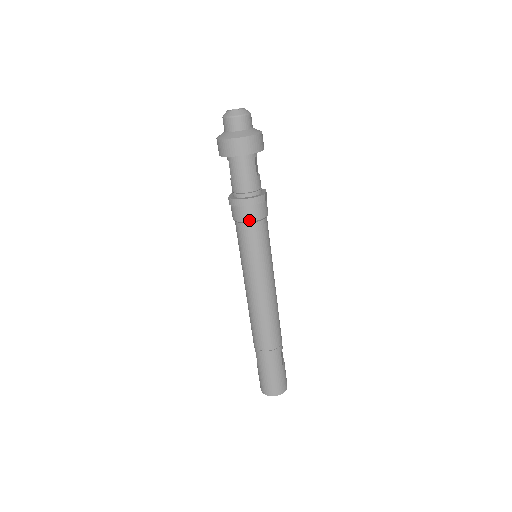
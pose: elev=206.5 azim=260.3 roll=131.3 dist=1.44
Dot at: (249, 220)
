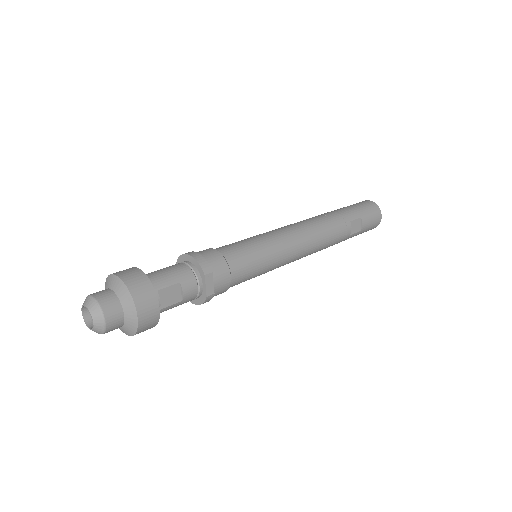
Dot at: occluded
